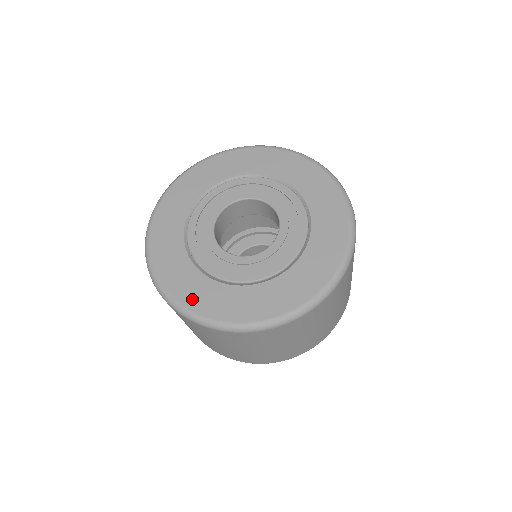
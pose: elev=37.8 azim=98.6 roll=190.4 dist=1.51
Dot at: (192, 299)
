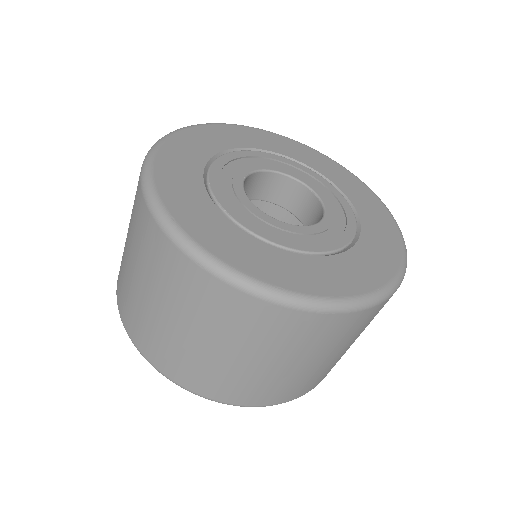
Dot at: (220, 246)
